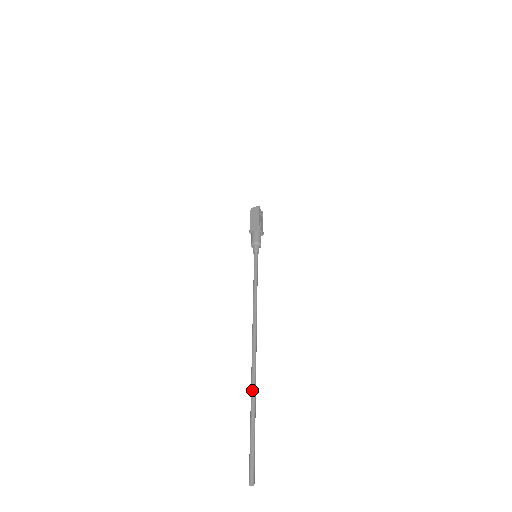
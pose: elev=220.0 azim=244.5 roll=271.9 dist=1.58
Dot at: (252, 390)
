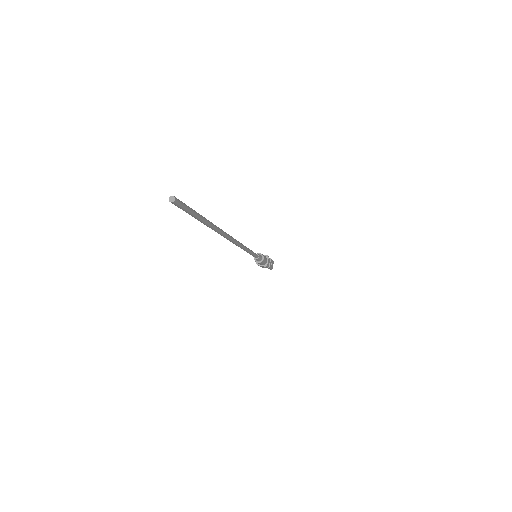
Dot at: occluded
